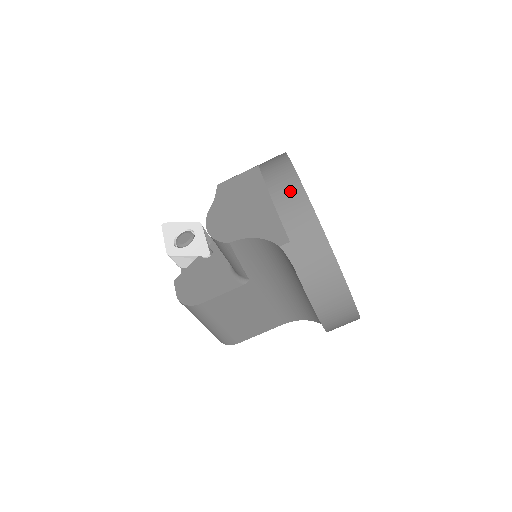
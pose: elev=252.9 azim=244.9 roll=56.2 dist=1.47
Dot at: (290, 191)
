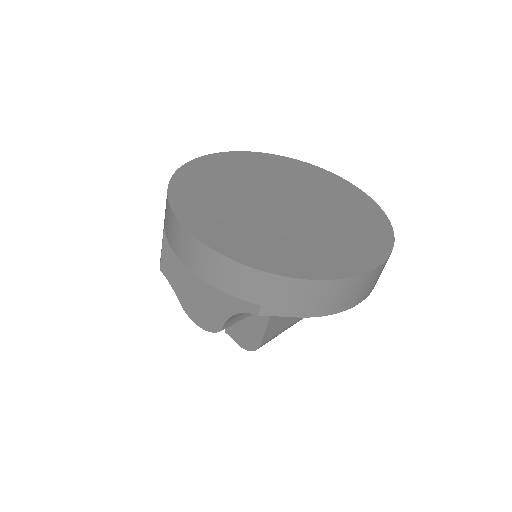
Dot at: (209, 263)
